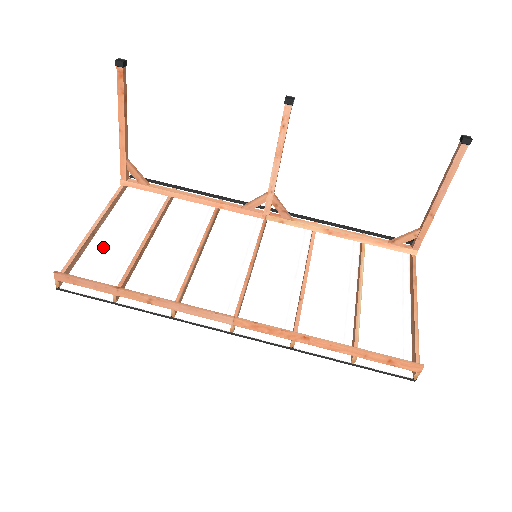
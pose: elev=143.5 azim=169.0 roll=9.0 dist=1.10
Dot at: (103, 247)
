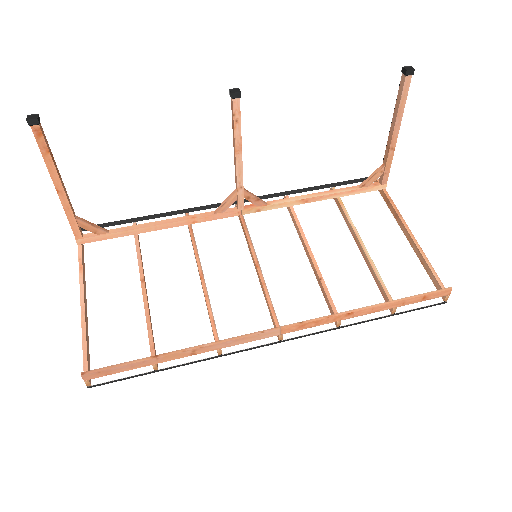
Dot at: (104, 320)
